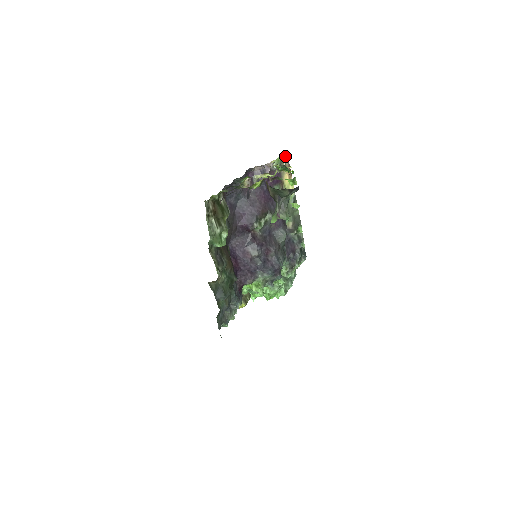
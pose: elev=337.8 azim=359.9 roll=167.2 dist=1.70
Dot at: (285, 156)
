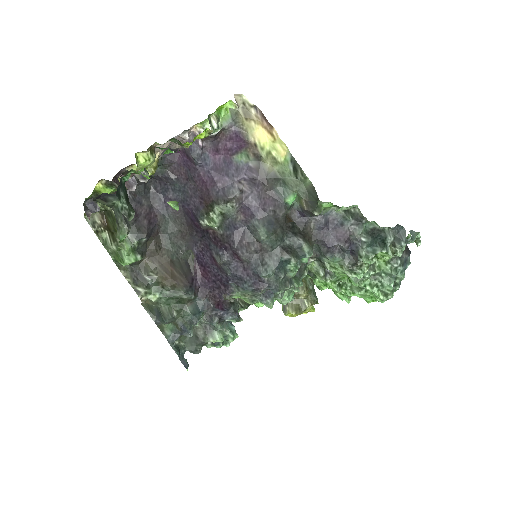
Dot at: (232, 105)
